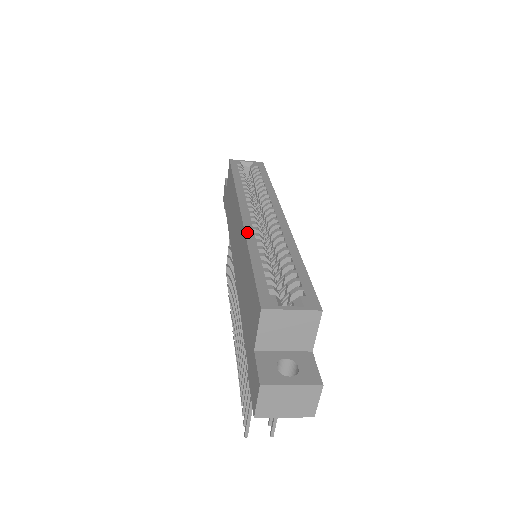
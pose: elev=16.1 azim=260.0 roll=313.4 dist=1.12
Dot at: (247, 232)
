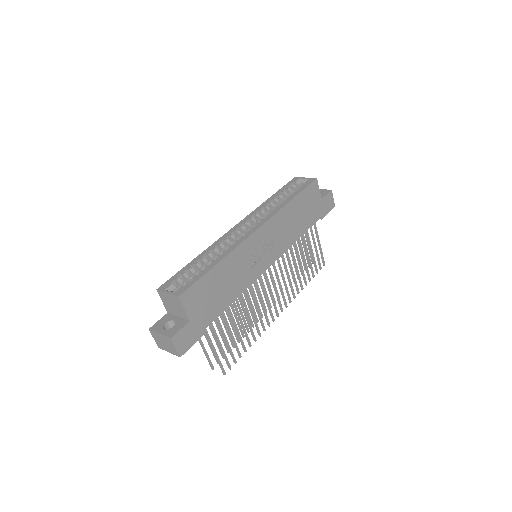
Dot at: (216, 242)
